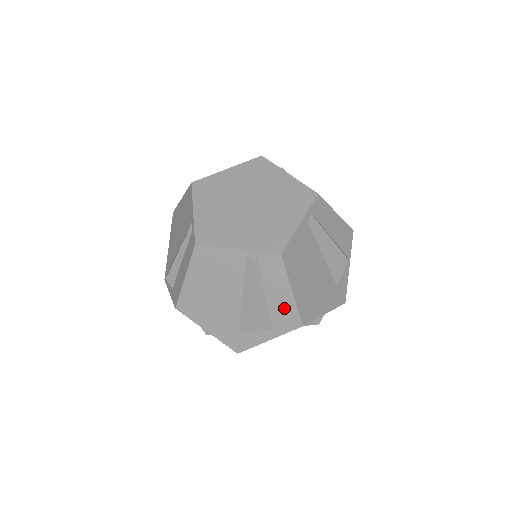
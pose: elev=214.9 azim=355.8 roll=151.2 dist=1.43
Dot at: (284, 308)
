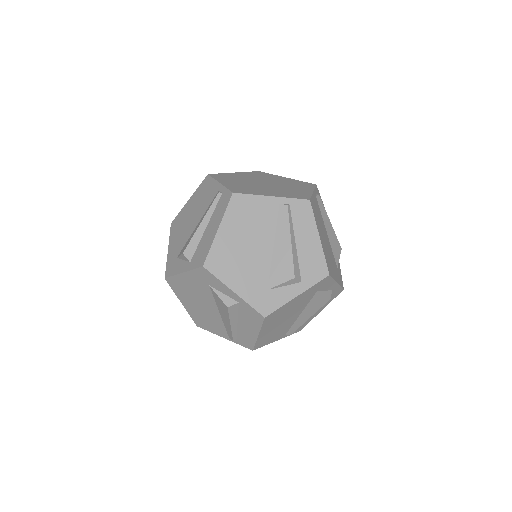
Dot at: (206, 243)
